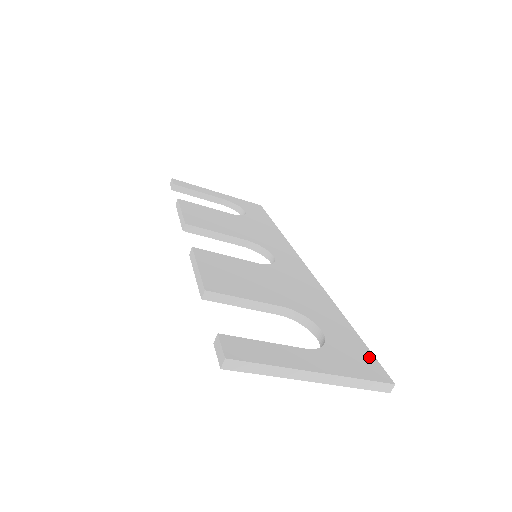
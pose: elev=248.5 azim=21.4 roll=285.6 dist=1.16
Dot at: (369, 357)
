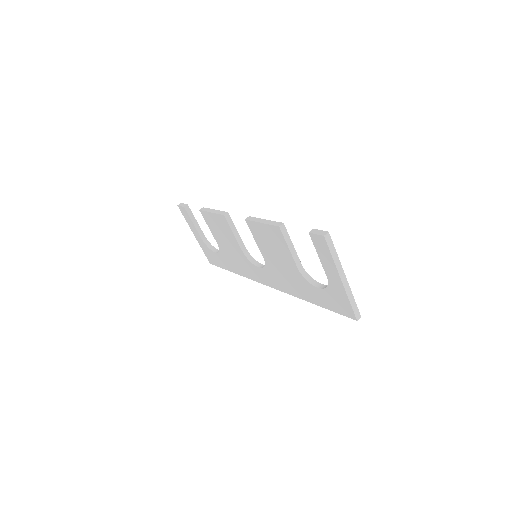
Dot at: occluded
